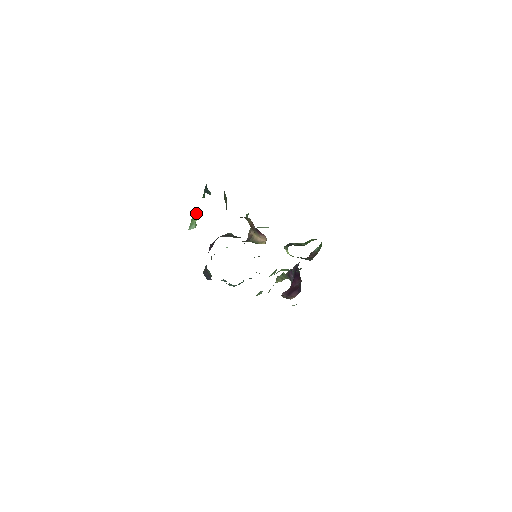
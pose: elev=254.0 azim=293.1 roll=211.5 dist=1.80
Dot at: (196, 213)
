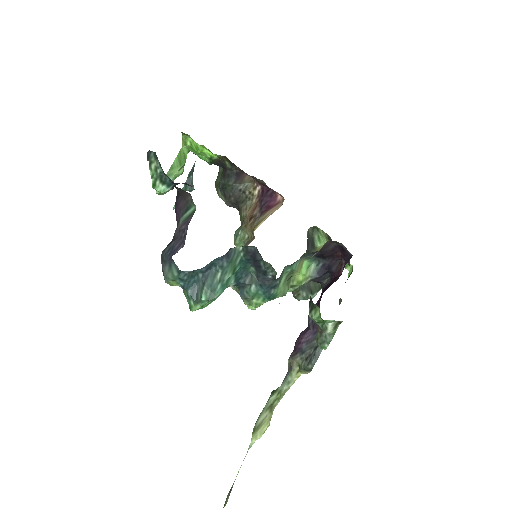
Dot at: (183, 155)
